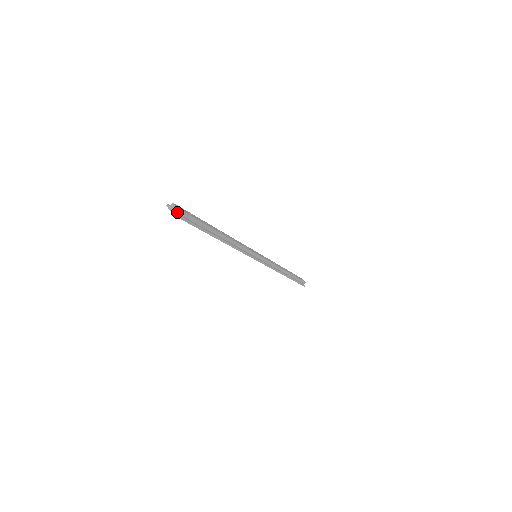
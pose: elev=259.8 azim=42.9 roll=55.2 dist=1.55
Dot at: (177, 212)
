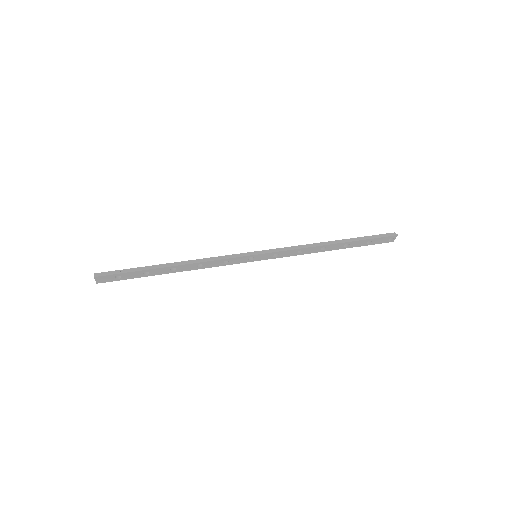
Dot at: (98, 276)
